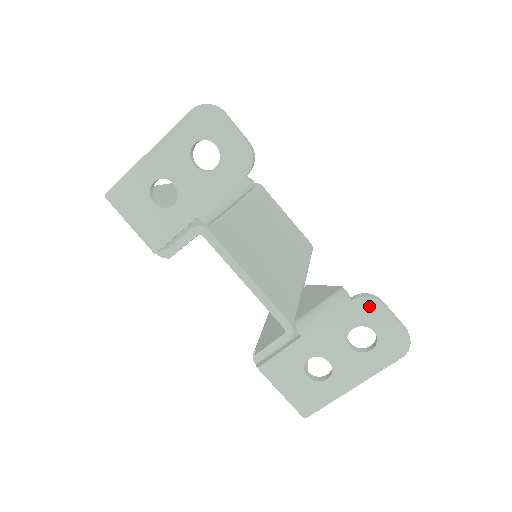
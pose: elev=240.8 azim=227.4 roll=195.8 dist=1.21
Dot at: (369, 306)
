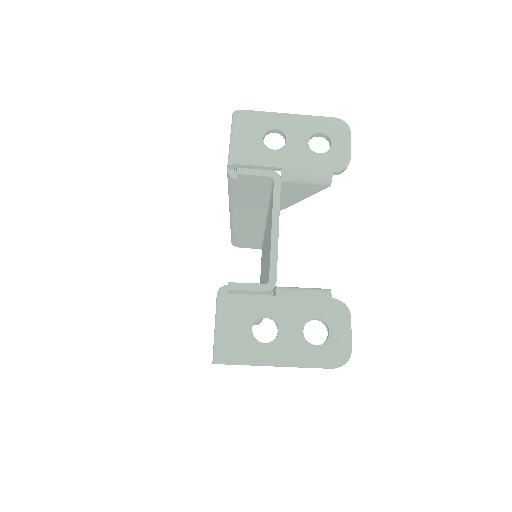
Dot at: (341, 311)
